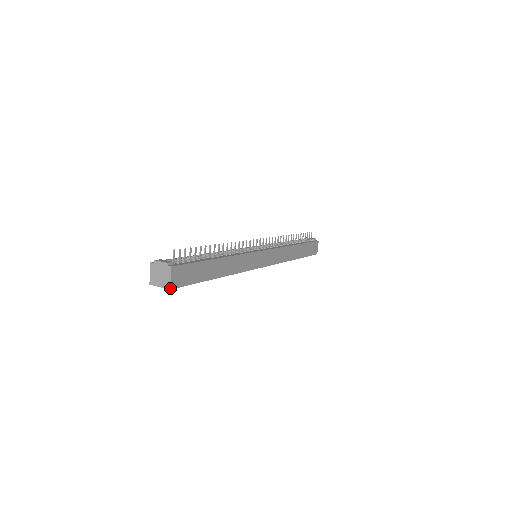
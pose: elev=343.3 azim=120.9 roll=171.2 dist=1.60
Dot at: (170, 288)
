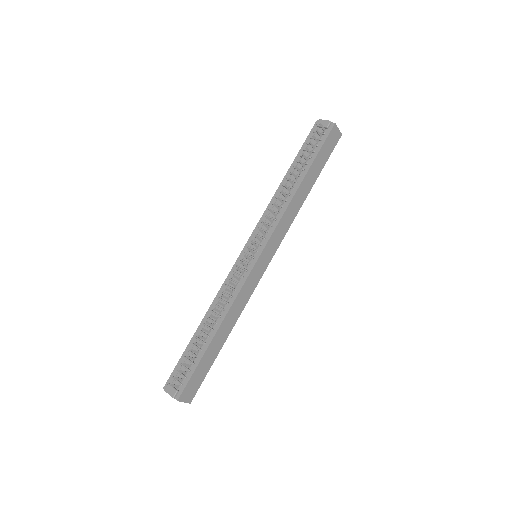
Dot at: (189, 403)
